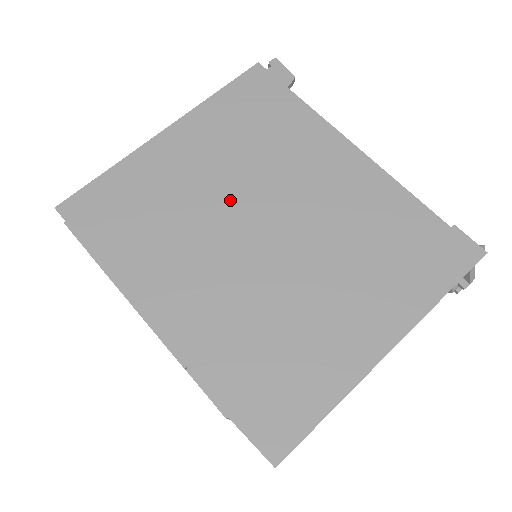
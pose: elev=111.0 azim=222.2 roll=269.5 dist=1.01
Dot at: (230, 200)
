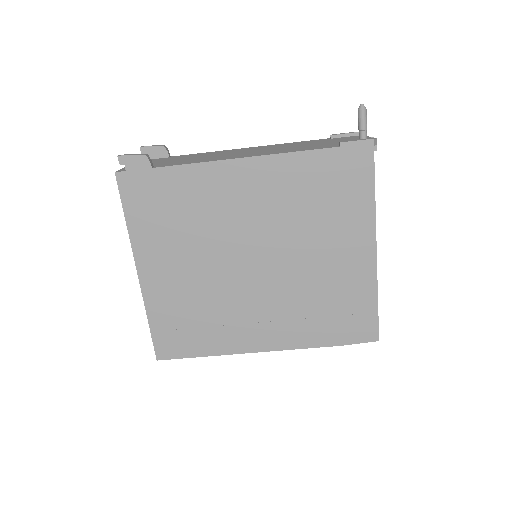
Dot at: (219, 267)
